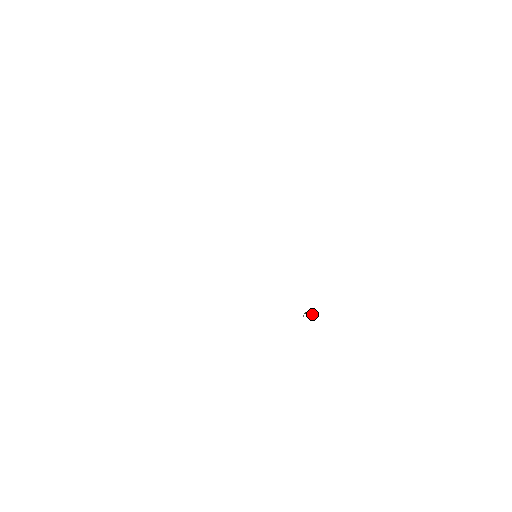
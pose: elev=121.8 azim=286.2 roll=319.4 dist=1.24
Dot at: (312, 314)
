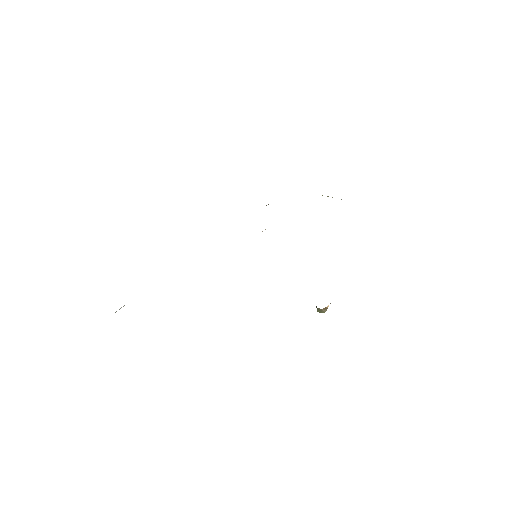
Dot at: occluded
